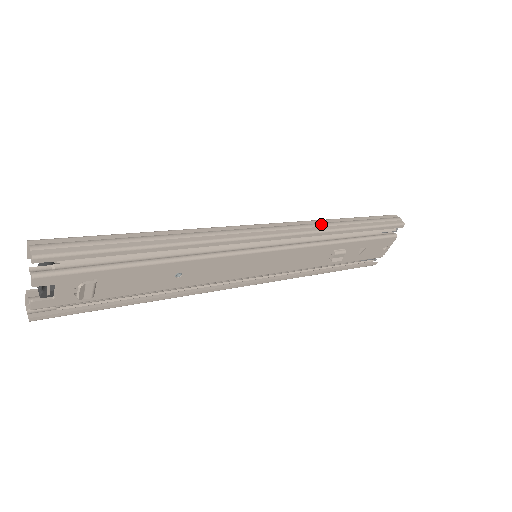
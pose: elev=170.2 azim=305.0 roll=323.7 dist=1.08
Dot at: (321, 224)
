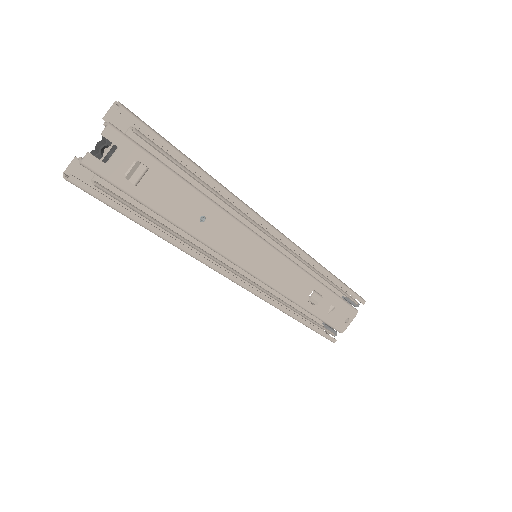
Dot at: occluded
